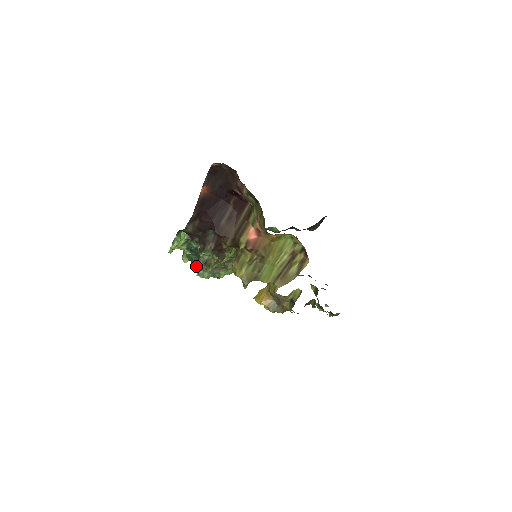
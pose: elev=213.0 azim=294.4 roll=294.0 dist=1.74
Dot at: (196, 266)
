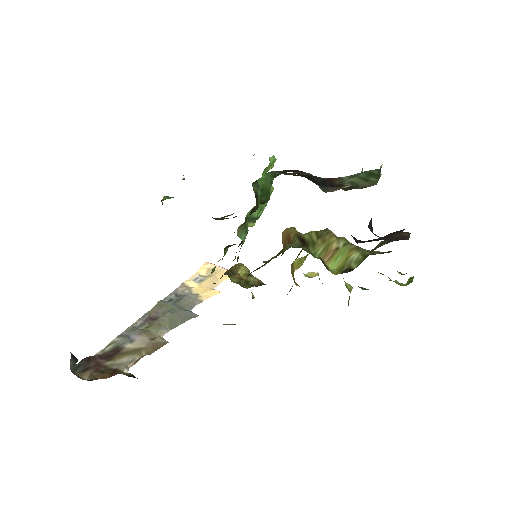
Dot at: occluded
